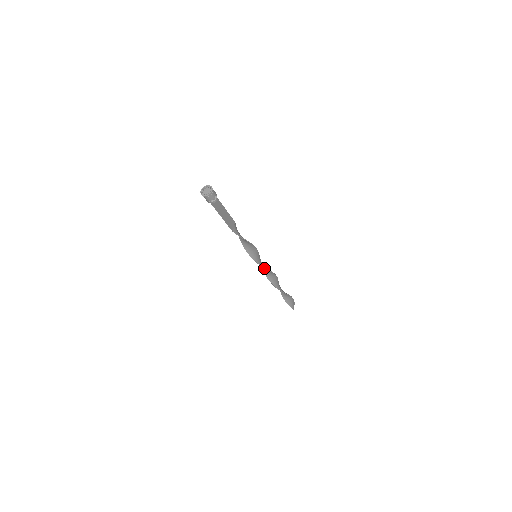
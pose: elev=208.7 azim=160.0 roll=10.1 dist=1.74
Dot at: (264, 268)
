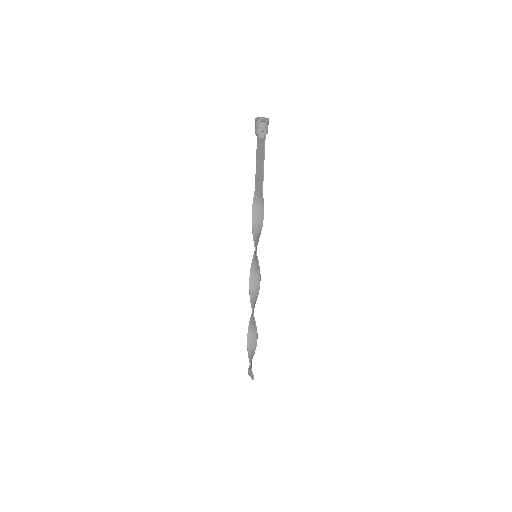
Dot at: (253, 285)
